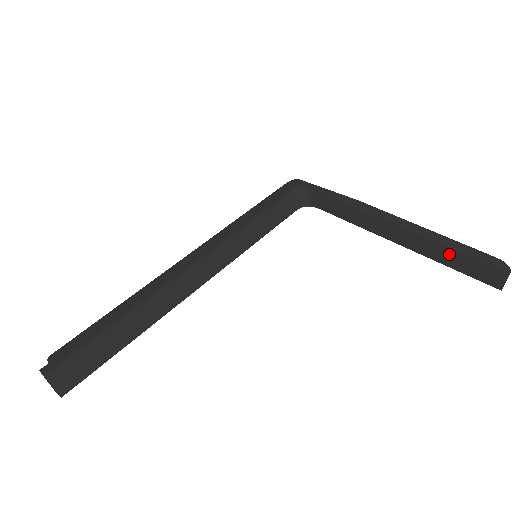
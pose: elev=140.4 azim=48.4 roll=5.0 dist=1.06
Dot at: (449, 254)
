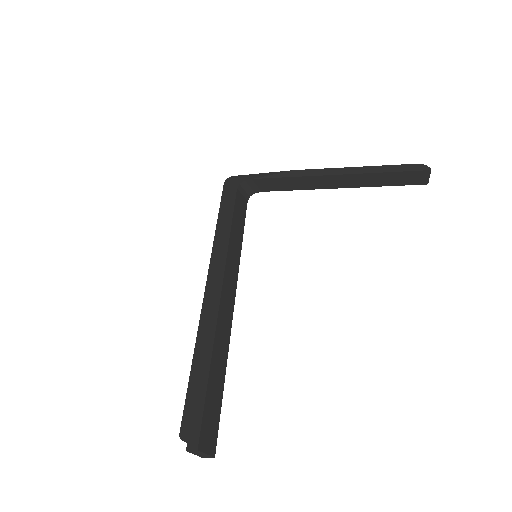
Dot at: (384, 177)
